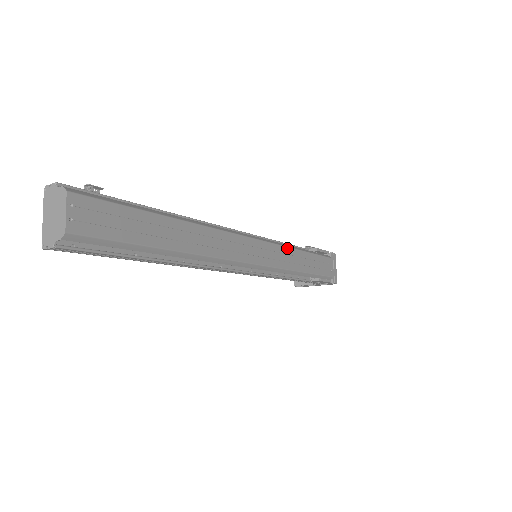
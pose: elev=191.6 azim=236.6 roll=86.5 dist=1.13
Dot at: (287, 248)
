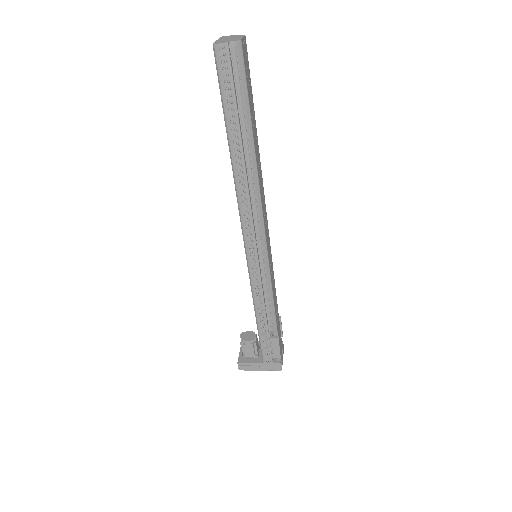
Dot at: occluded
